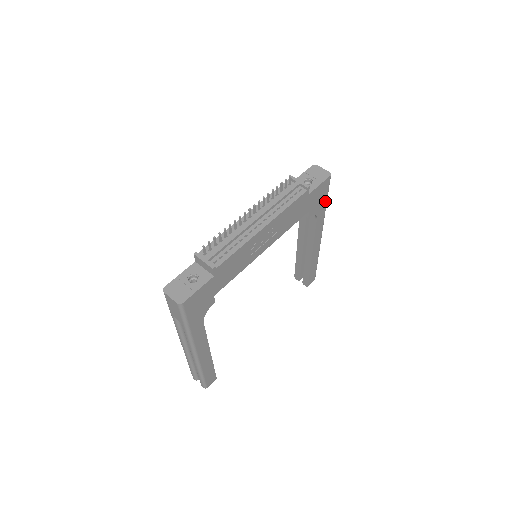
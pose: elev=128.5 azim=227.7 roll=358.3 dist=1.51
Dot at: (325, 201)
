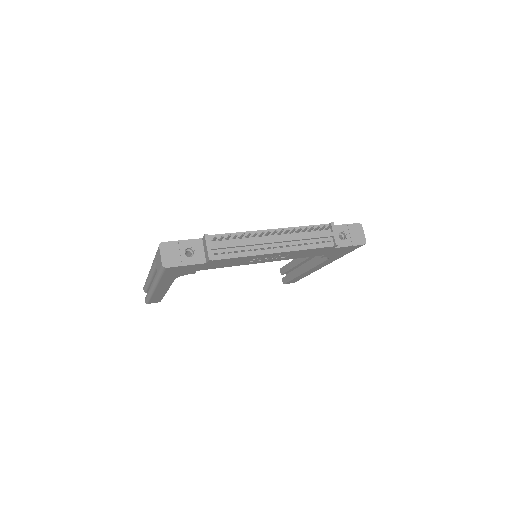
Dot at: (345, 254)
